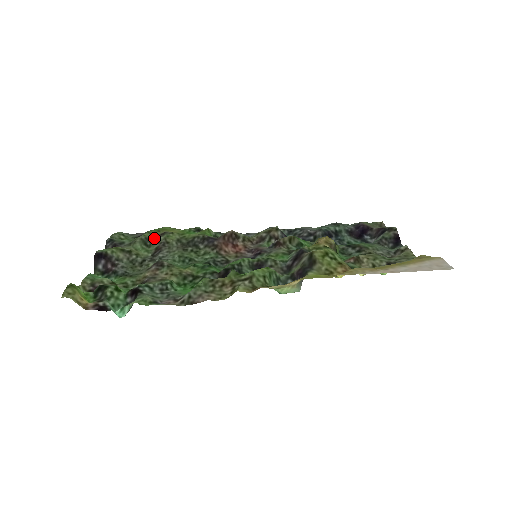
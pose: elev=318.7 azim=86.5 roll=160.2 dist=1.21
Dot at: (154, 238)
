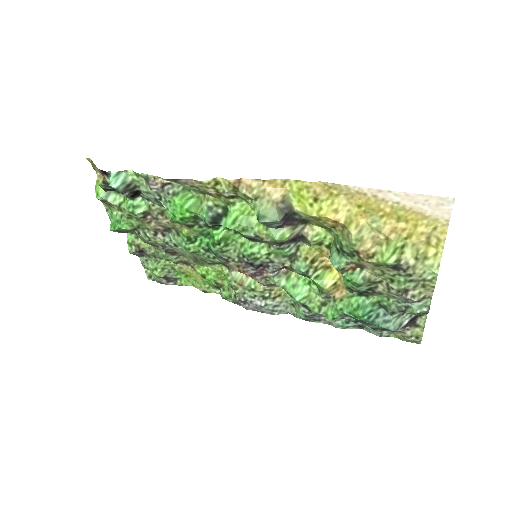
Dot at: (176, 264)
